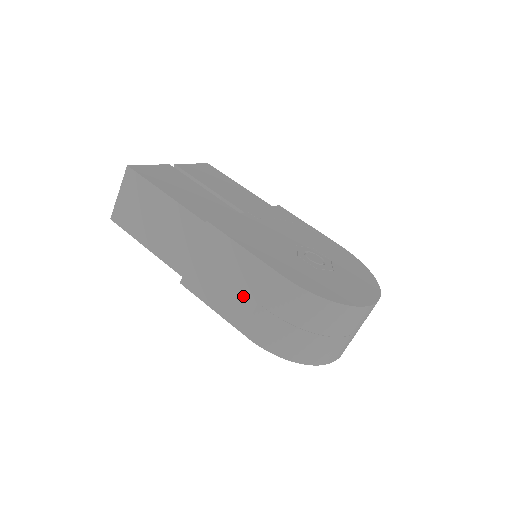
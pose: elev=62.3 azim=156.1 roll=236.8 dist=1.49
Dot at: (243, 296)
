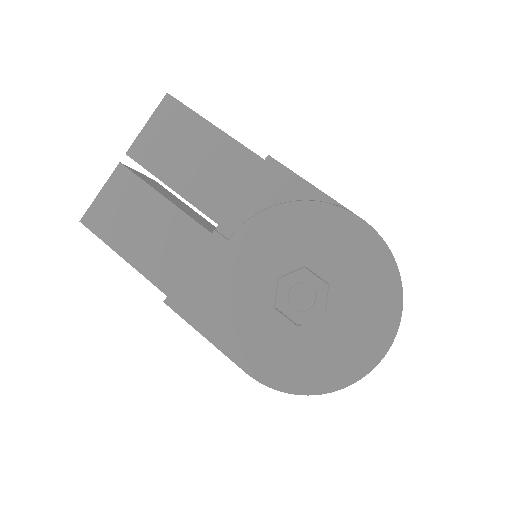
Dot at: occluded
